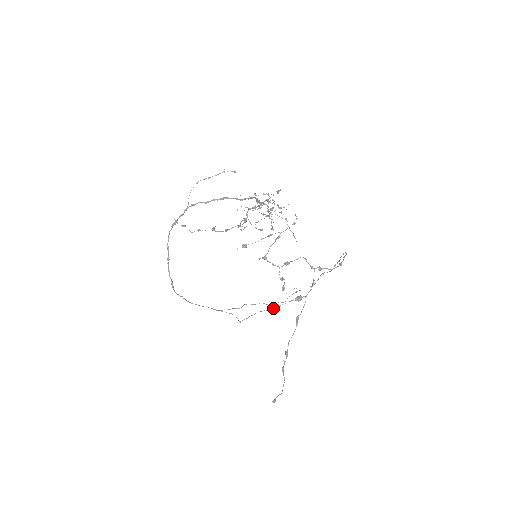
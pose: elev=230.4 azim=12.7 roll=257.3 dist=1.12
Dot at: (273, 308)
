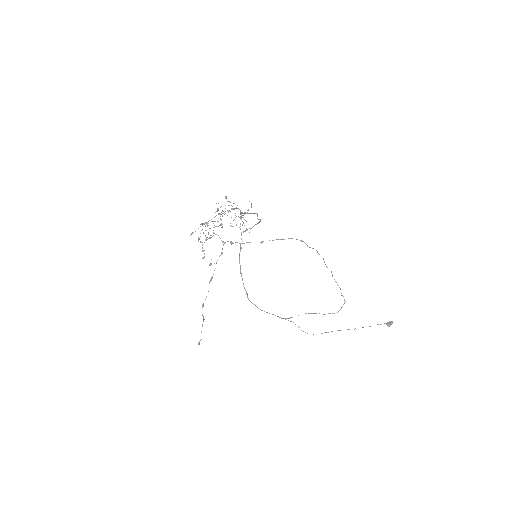
Dot at: (354, 329)
